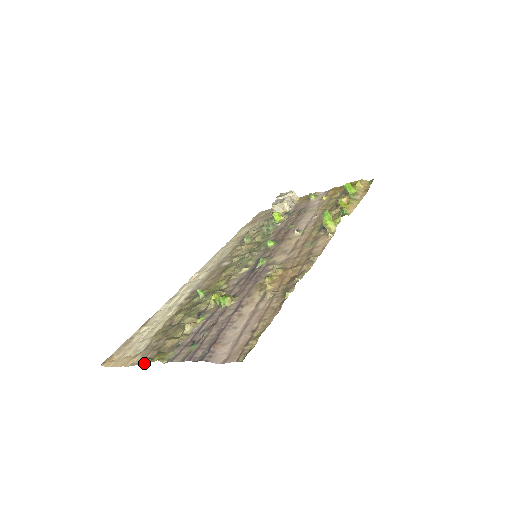
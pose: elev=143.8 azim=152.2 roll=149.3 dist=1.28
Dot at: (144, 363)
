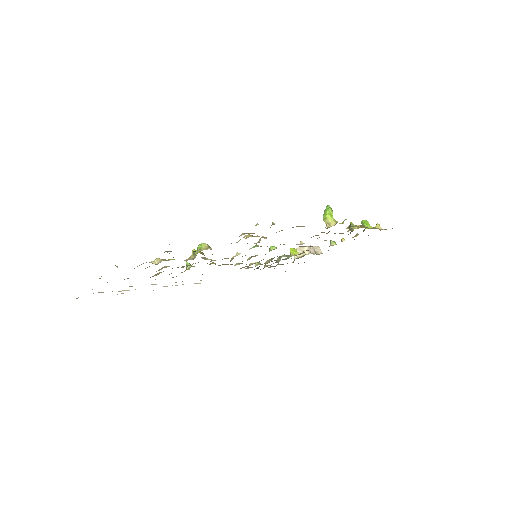
Dot at: occluded
